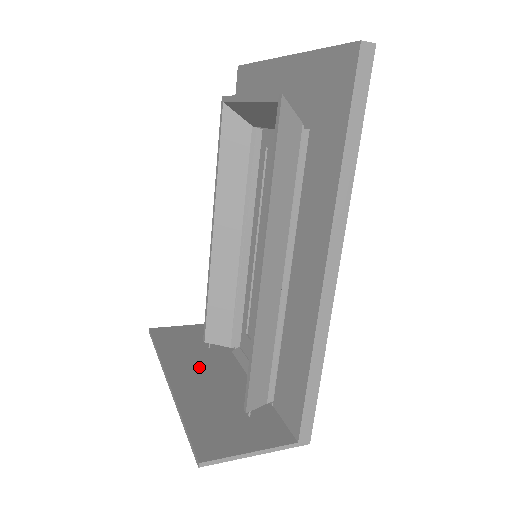
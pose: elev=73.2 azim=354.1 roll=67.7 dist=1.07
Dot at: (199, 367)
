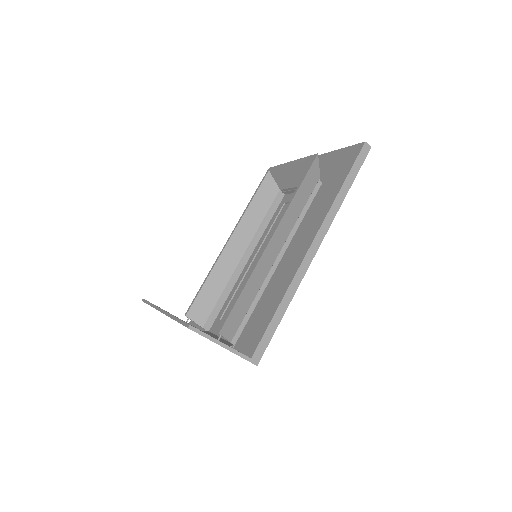
Dot at: occluded
